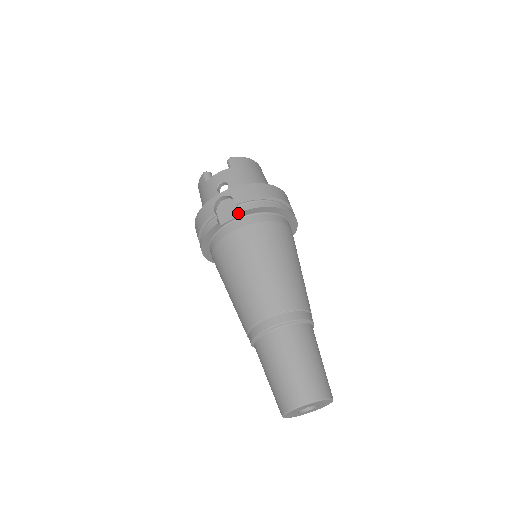
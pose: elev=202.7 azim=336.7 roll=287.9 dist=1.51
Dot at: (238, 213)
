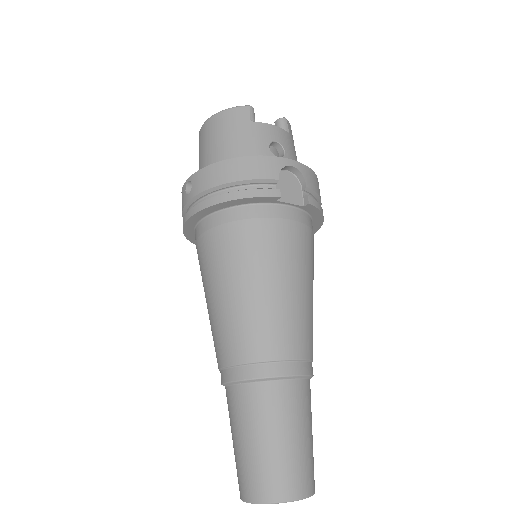
Dot at: (301, 201)
